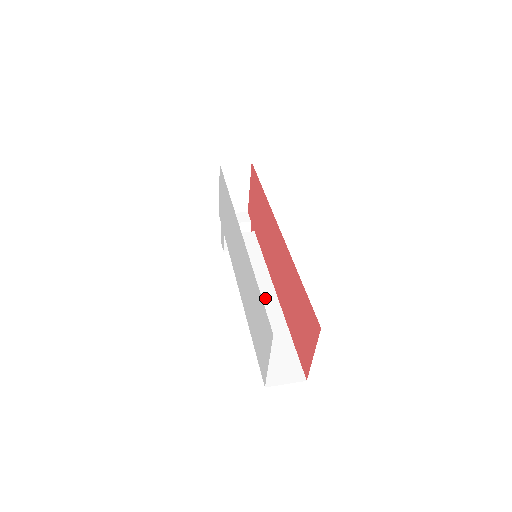
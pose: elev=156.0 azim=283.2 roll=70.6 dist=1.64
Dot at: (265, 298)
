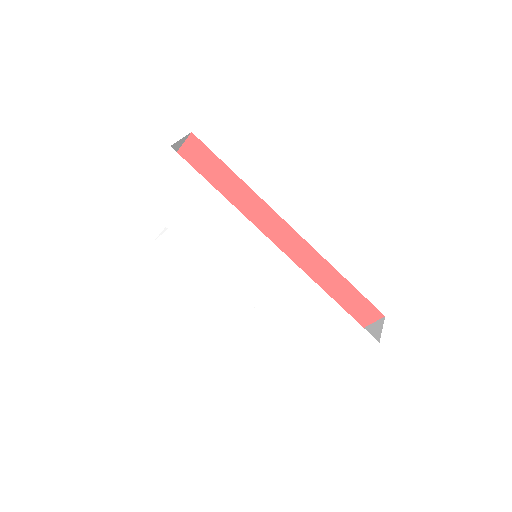
Dot at: occluded
